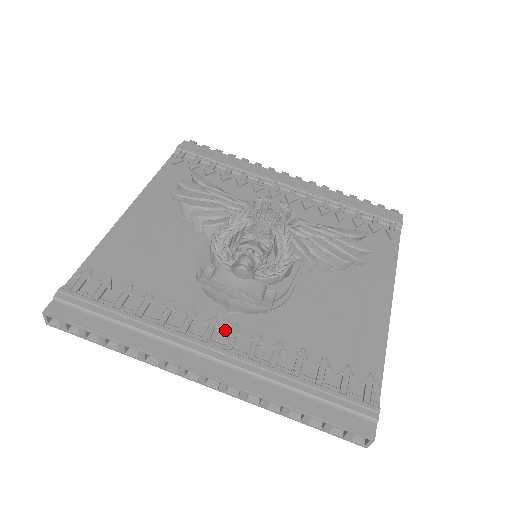
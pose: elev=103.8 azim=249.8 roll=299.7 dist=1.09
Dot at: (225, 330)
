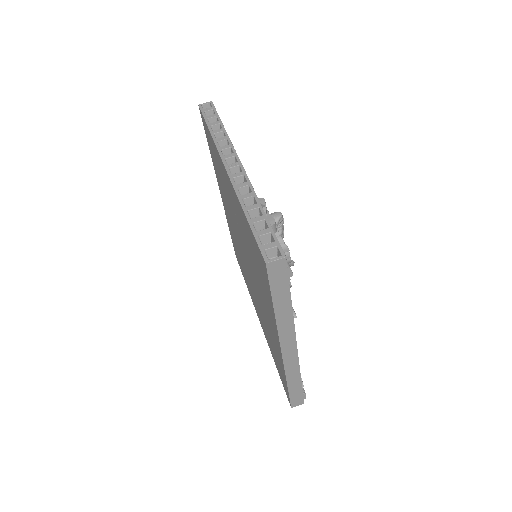
Dot at: occluded
